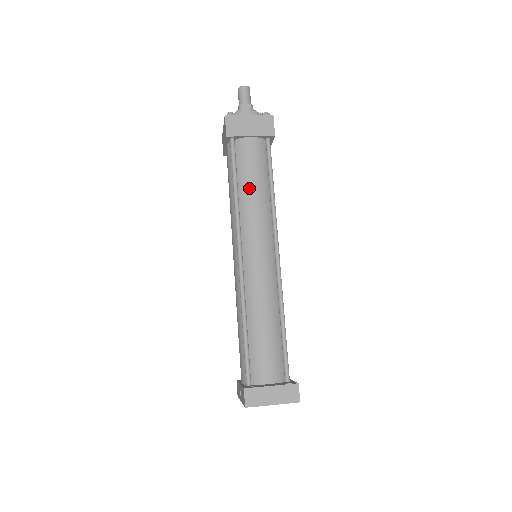
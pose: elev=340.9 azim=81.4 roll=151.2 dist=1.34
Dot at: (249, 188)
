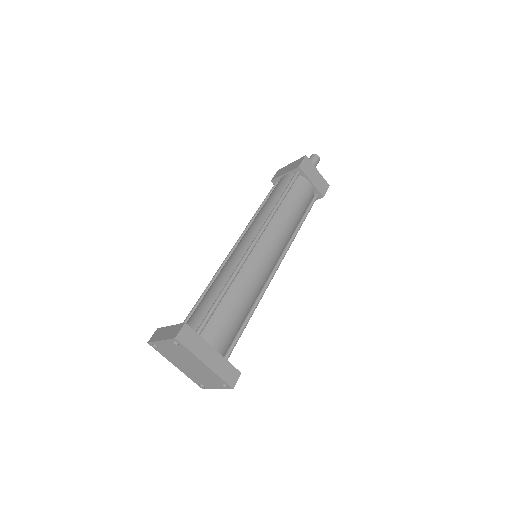
Dot at: (264, 204)
